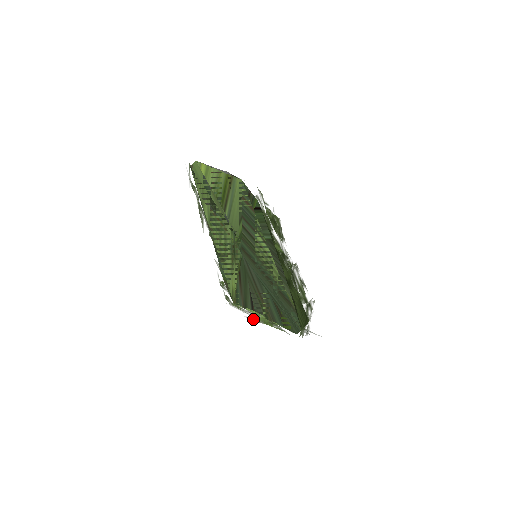
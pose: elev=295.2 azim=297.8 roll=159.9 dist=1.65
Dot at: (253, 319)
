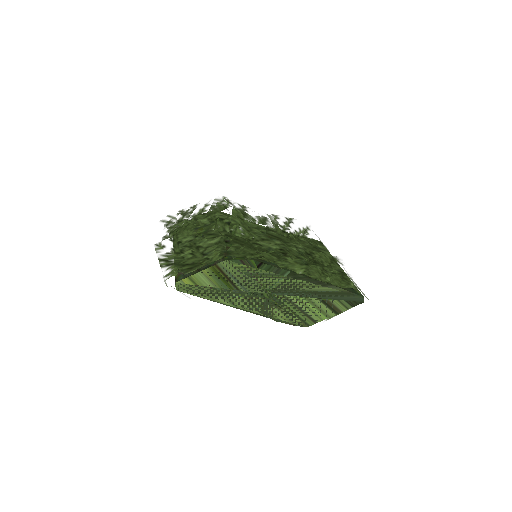
Dot at: occluded
